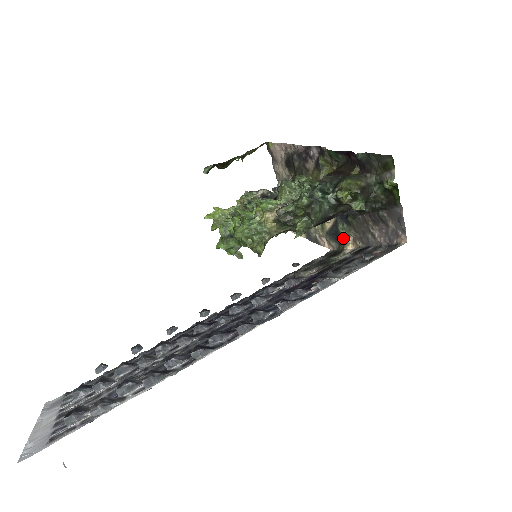
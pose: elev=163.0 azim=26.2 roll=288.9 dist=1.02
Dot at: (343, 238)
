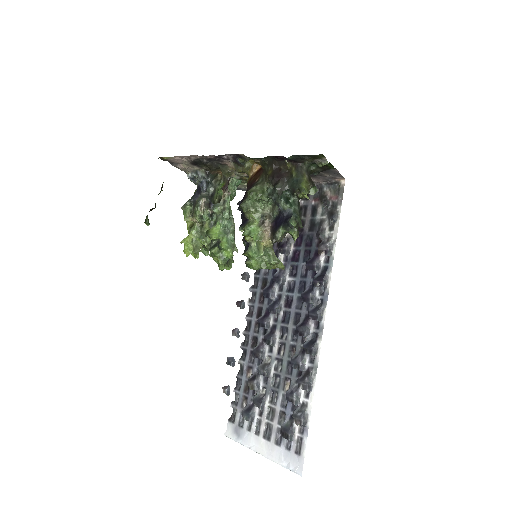
Dot at: occluded
